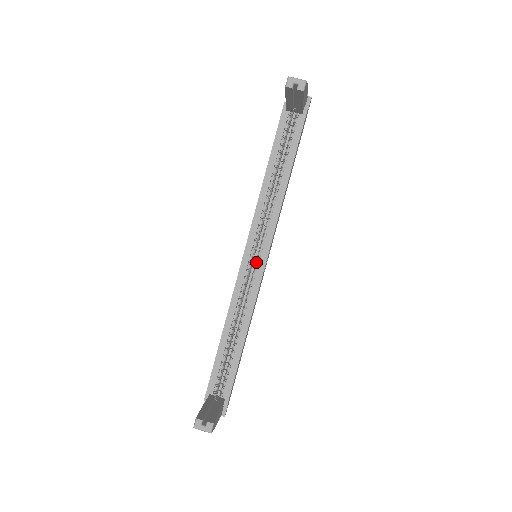
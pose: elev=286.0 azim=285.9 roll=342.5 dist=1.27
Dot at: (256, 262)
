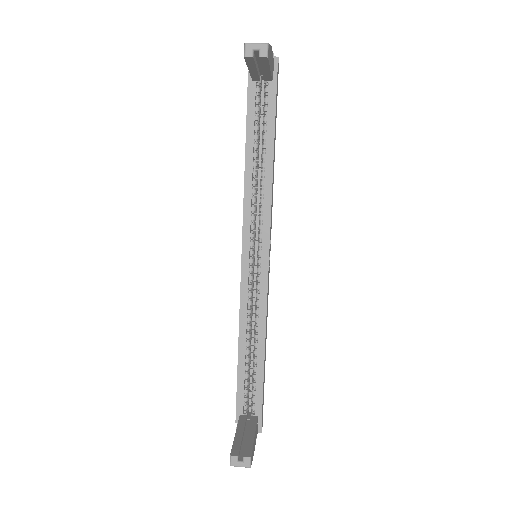
Dot at: (257, 263)
